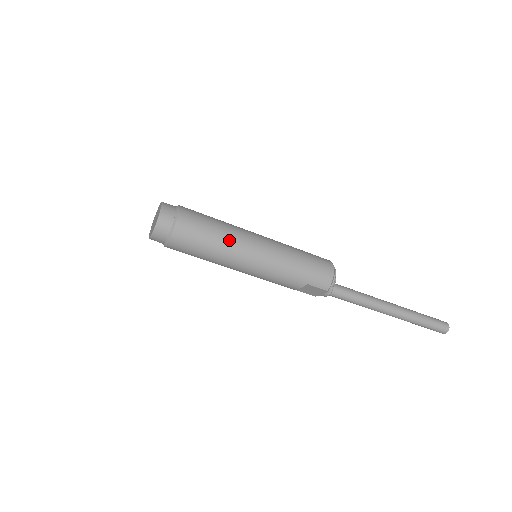
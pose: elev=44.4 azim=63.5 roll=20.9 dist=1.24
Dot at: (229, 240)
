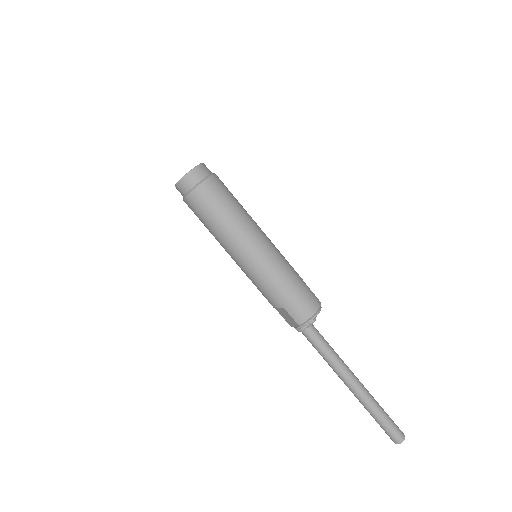
Dot at: (236, 226)
